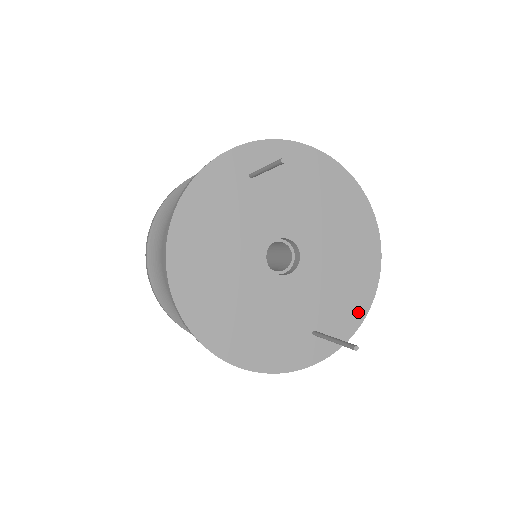
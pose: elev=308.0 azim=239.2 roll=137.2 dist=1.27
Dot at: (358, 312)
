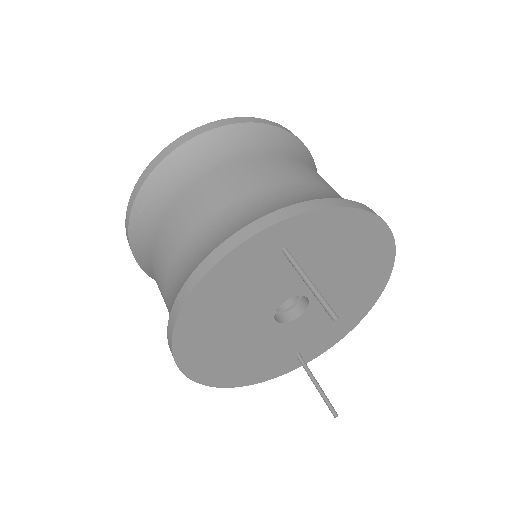
Dot at: (342, 333)
